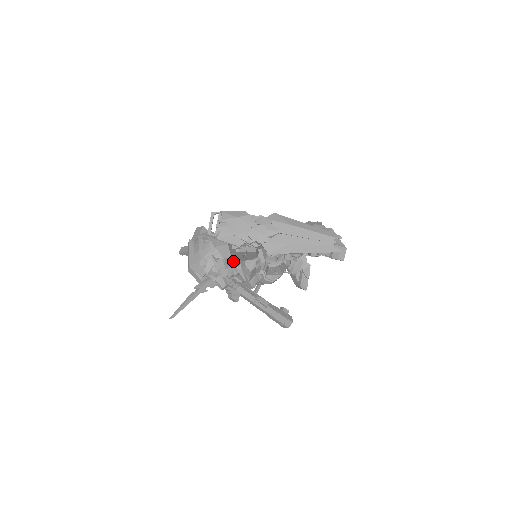
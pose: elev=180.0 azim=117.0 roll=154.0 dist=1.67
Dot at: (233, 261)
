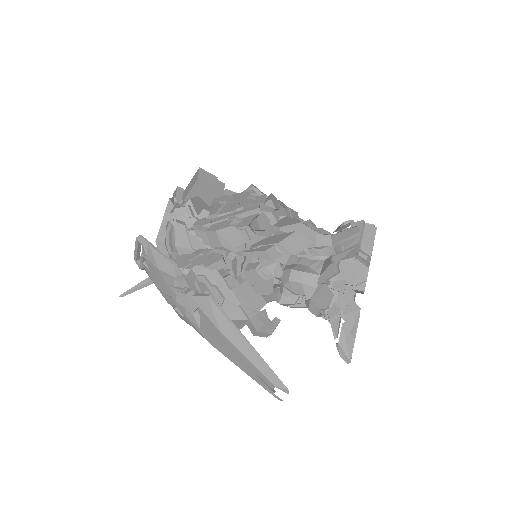
Dot at: occluded
